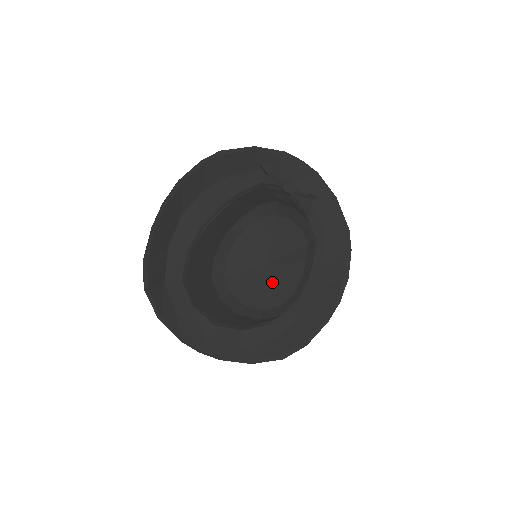
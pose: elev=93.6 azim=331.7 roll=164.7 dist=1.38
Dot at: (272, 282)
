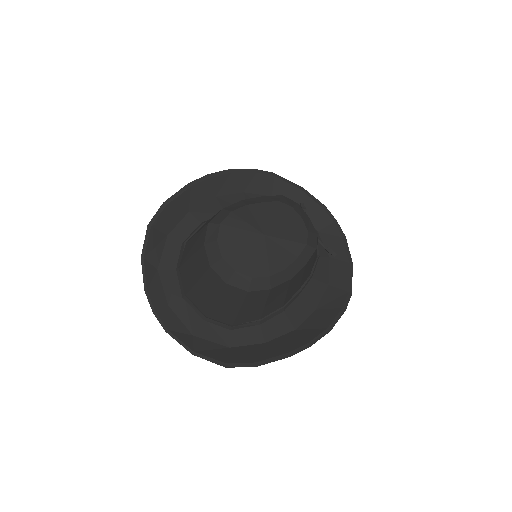
Dot at: (258, 252)
